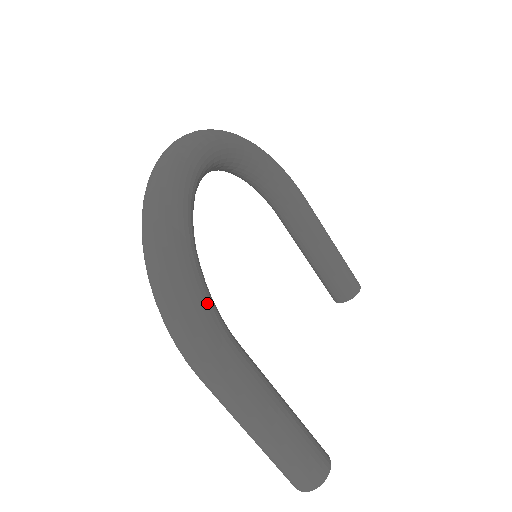
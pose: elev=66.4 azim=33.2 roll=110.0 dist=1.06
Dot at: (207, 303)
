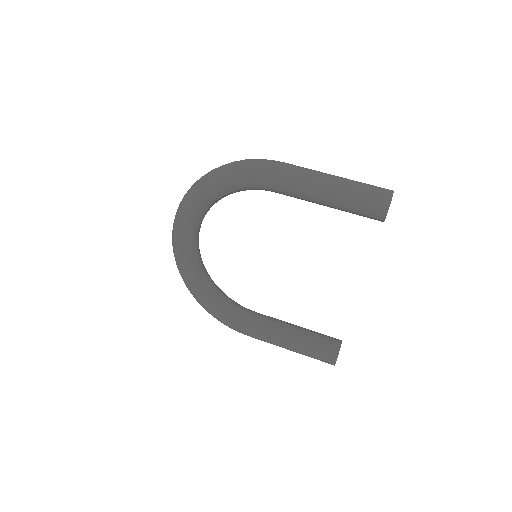
Dot at: occluded
